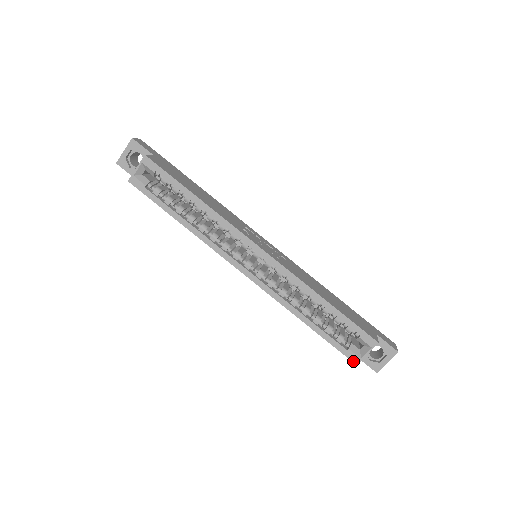
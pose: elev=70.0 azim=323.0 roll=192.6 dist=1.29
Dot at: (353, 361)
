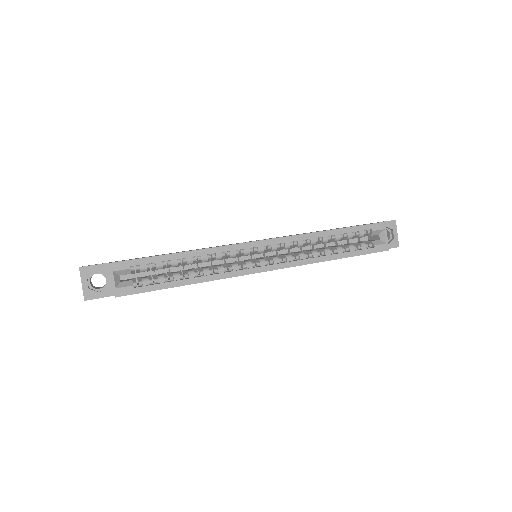
Dot at: (385, 250)
